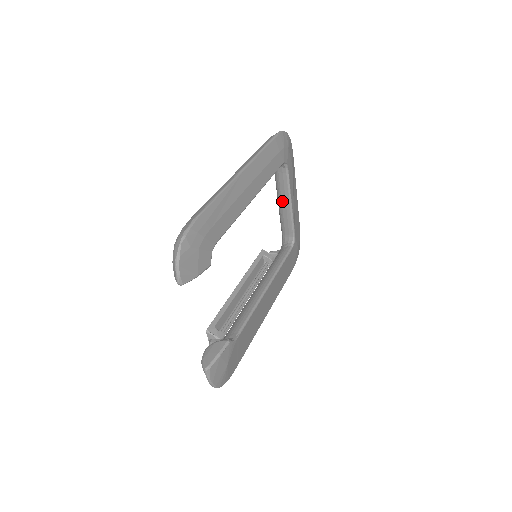
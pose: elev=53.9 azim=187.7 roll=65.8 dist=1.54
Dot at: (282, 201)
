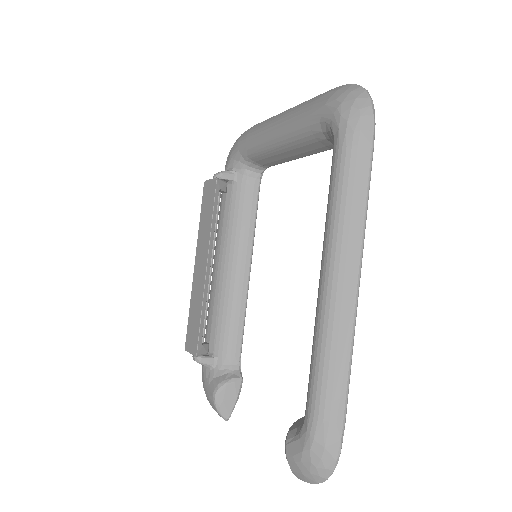
Dot at: (288, 152)
